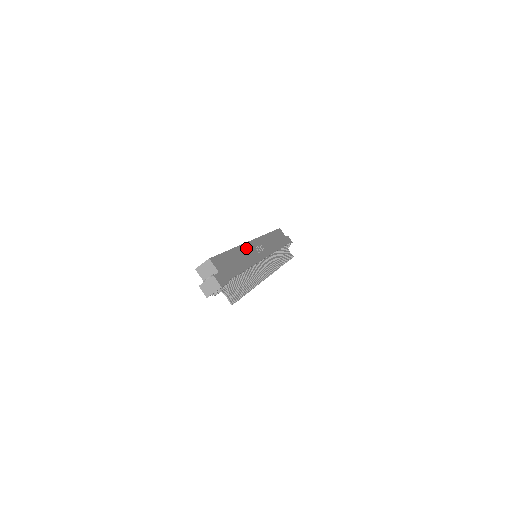
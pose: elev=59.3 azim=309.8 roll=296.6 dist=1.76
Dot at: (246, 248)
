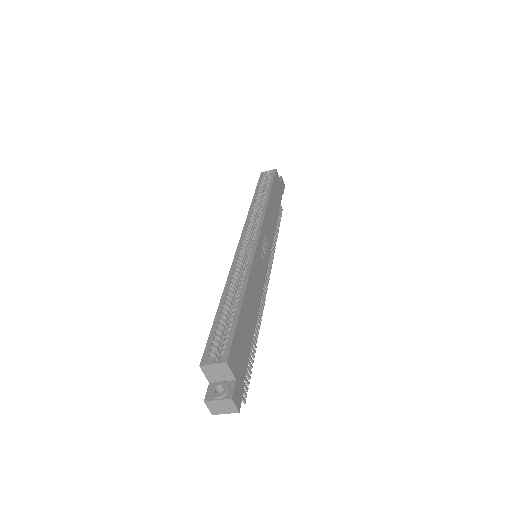
Dot at: (255, 269)
